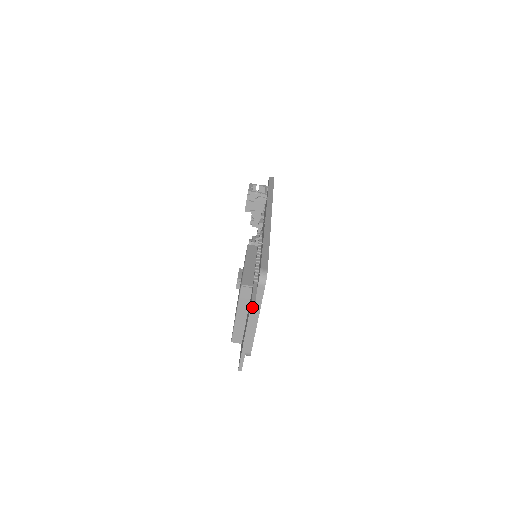
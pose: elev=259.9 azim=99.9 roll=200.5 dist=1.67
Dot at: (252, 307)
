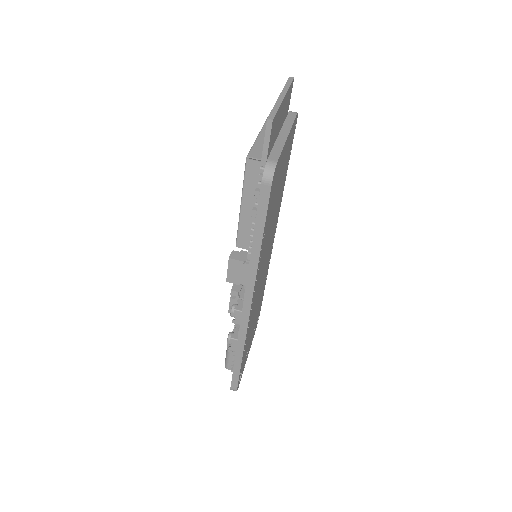
Dot at: (290, 79)
